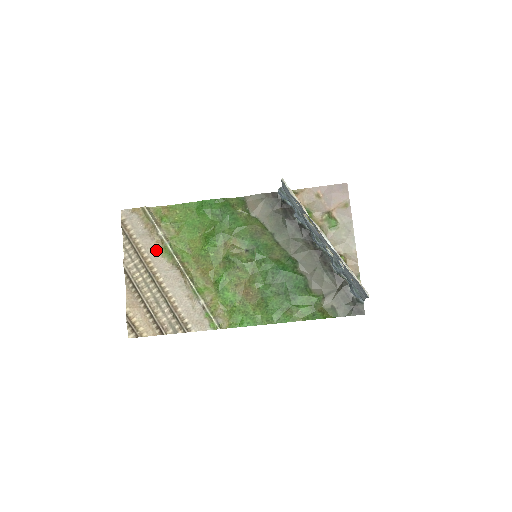
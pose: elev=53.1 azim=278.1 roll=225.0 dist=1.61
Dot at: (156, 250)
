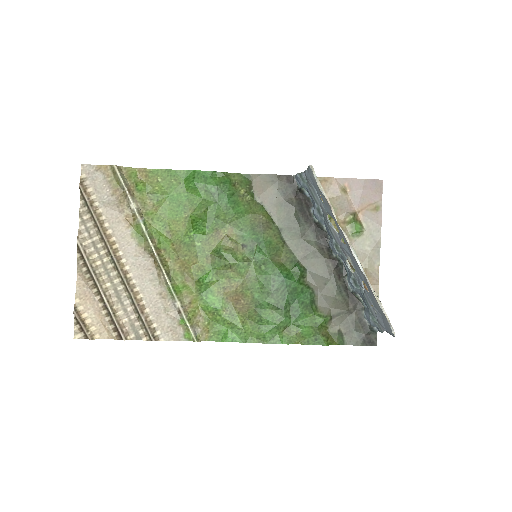
Dot at: (124, 227)
